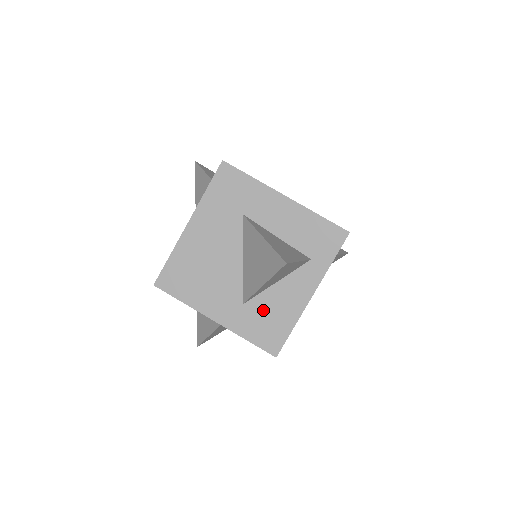
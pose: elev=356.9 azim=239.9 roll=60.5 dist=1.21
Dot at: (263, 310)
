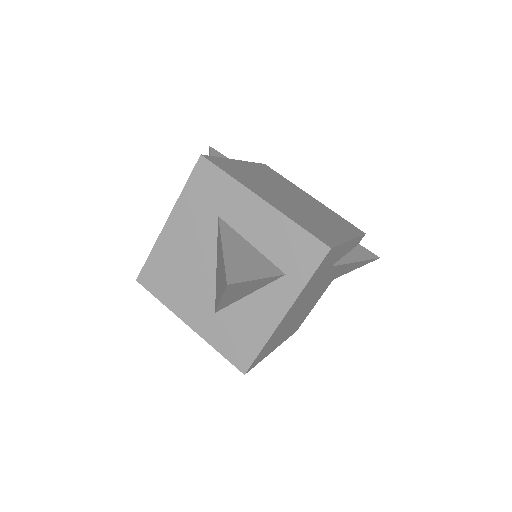
Dot at: (234, 322)
